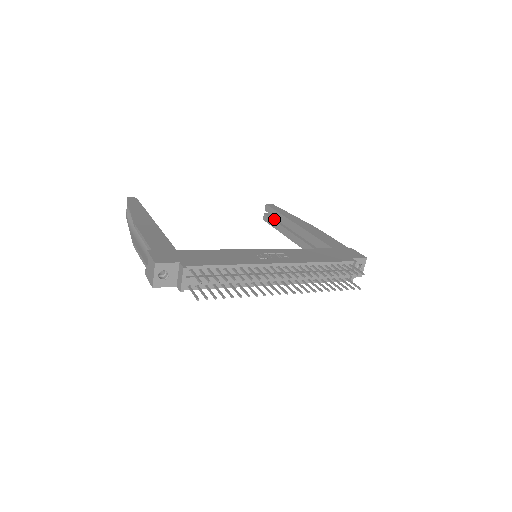
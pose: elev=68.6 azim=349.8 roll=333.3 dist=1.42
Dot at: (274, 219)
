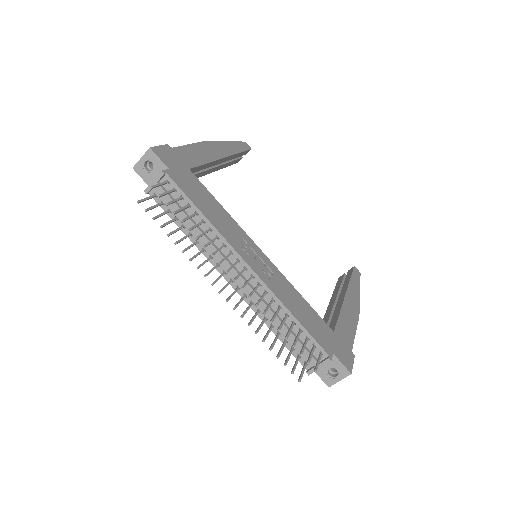
Dot at: occluded
